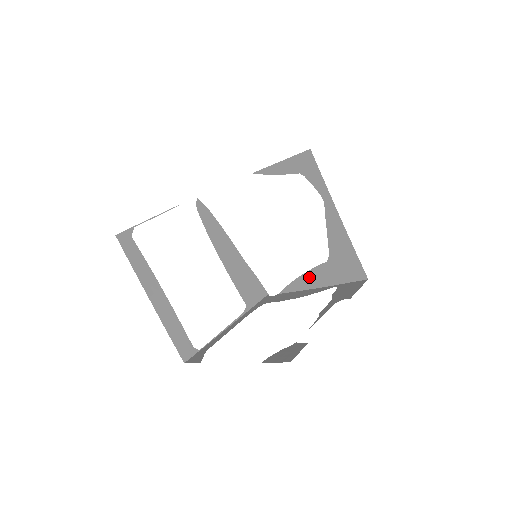
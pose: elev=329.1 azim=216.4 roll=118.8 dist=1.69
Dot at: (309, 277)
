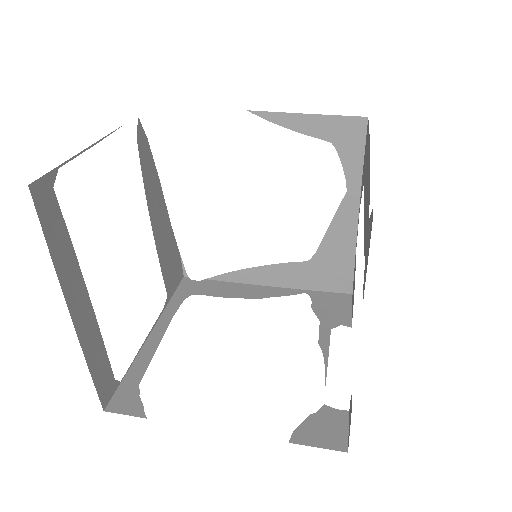
Dot at: (268, 272)
